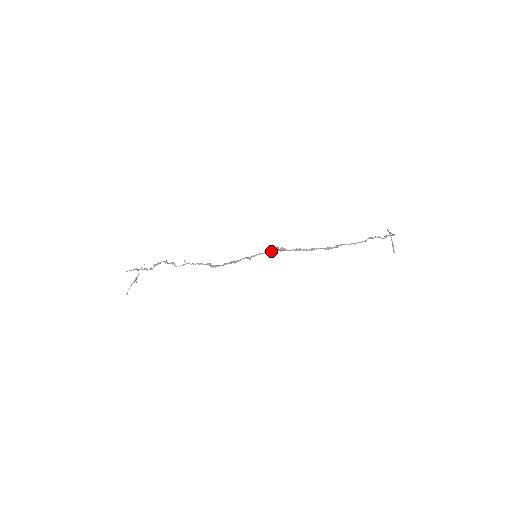
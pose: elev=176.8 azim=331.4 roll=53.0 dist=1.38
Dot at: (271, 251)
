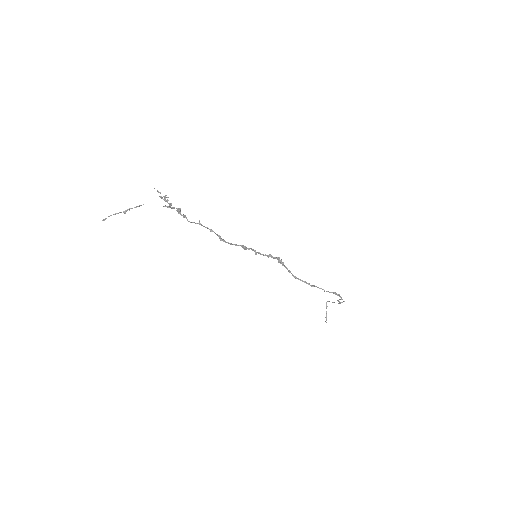
Dot at: (273, 257)
